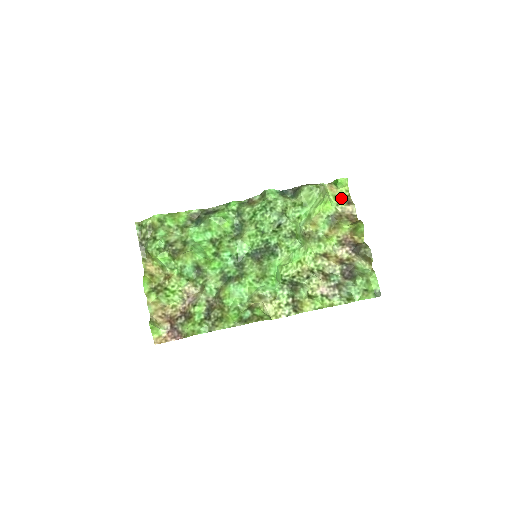
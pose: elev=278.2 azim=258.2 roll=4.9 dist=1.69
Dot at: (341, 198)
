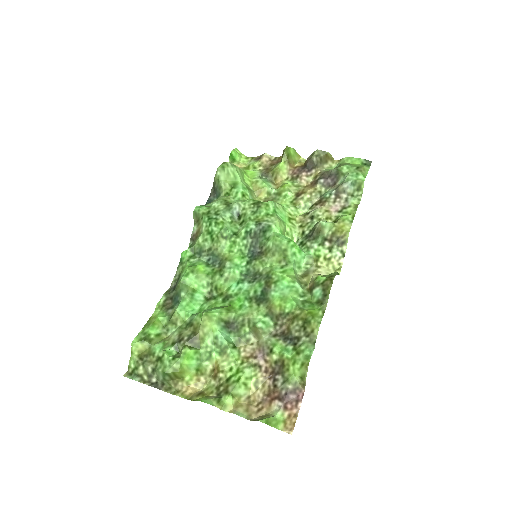
Dot at: (250, 164)
